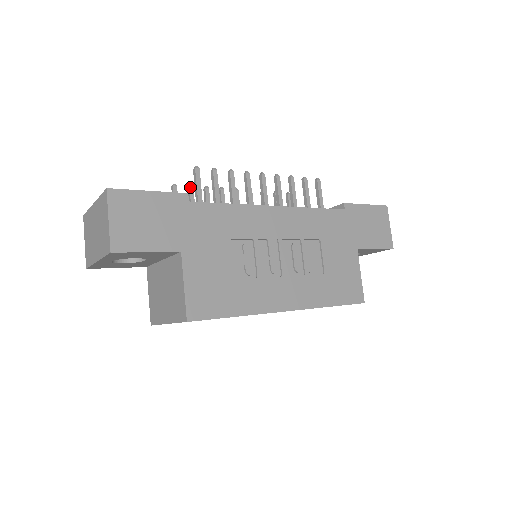
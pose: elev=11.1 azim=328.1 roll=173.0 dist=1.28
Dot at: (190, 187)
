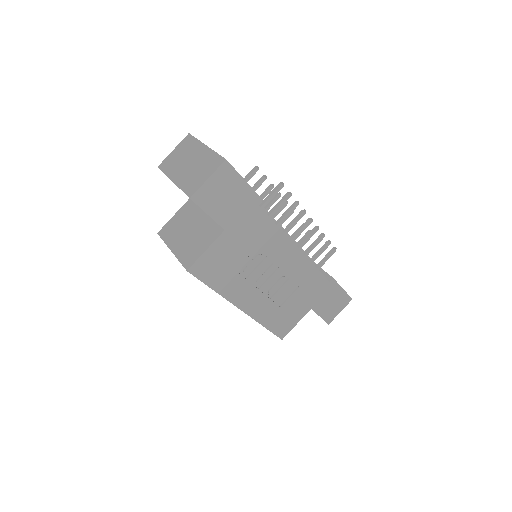
Dot at: (265, 177)
